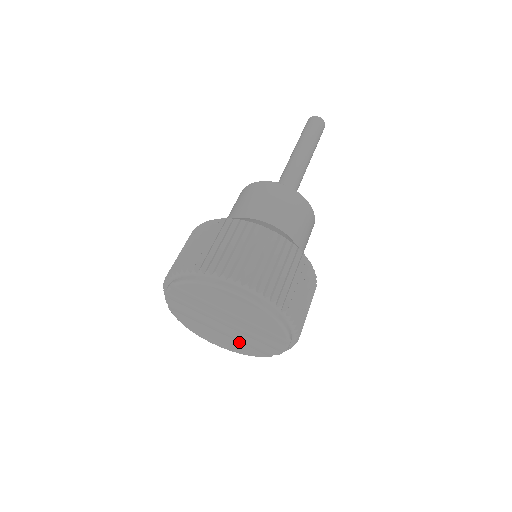
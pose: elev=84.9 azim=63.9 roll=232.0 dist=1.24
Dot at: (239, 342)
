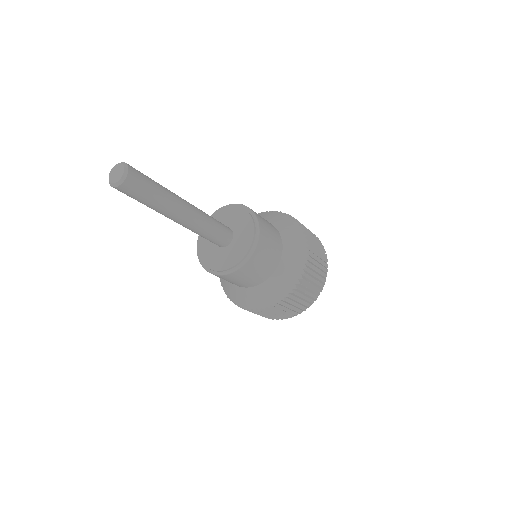
Dot at: occluded
